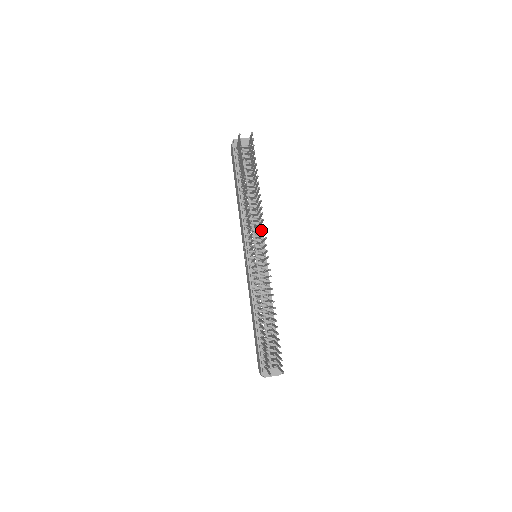
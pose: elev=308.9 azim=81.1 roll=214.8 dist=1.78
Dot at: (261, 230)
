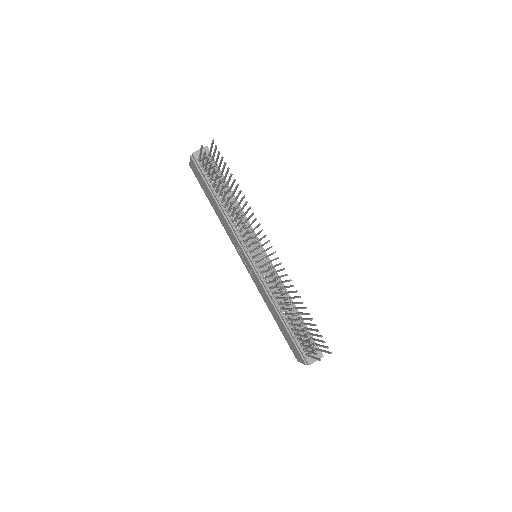
Dot at: occluded
